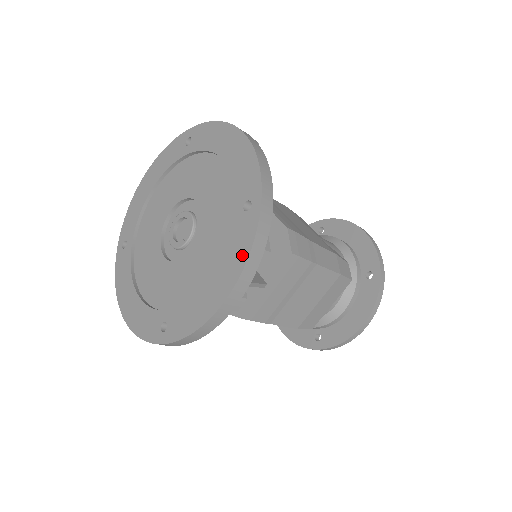
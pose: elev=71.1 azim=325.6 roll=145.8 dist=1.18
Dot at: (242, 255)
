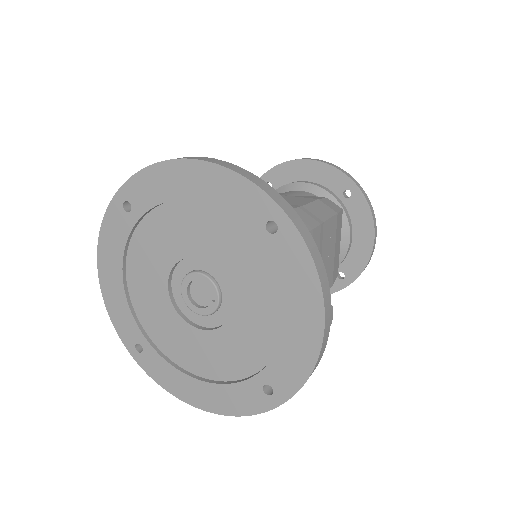
Dot at: (308, 275)
